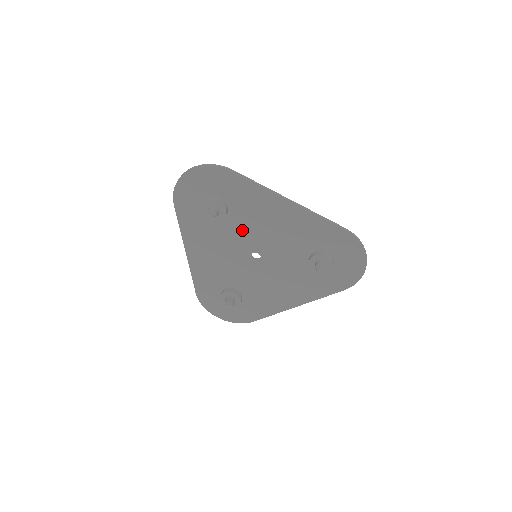
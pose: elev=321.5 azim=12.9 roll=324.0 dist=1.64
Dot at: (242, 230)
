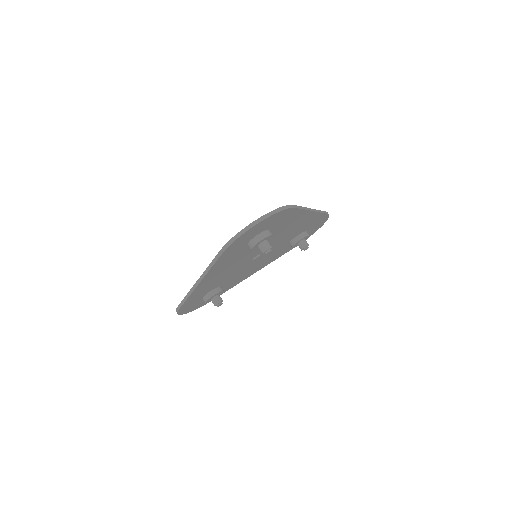
Dot at: occluded
